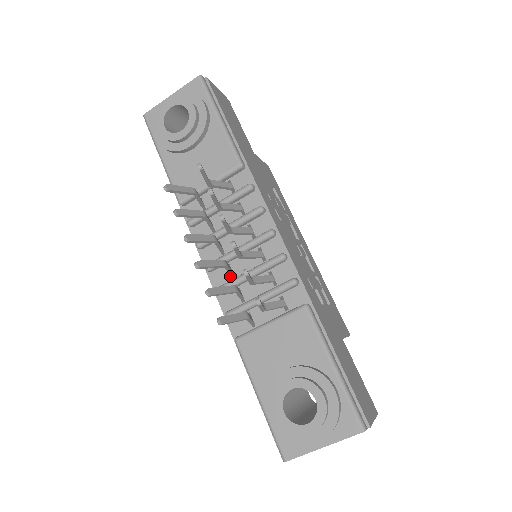
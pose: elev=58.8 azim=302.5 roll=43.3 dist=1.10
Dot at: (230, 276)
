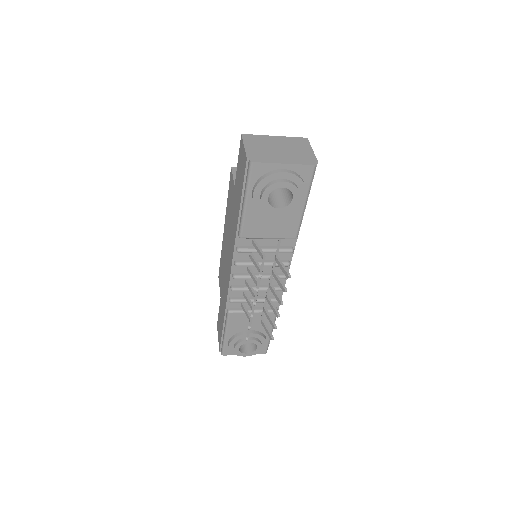
Dot at: (244, 283)
